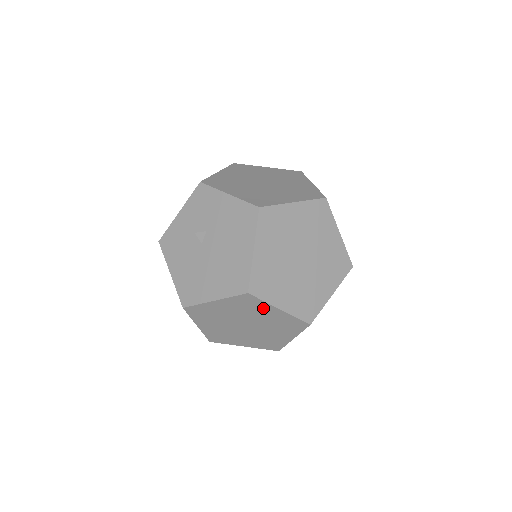
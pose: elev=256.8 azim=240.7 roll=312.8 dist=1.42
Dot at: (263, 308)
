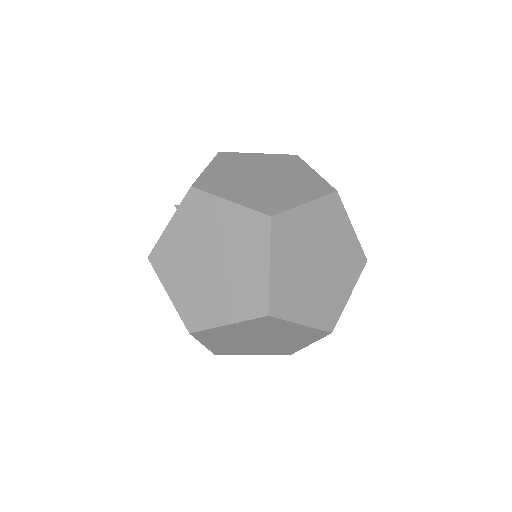
Dot at: (213, 209)
